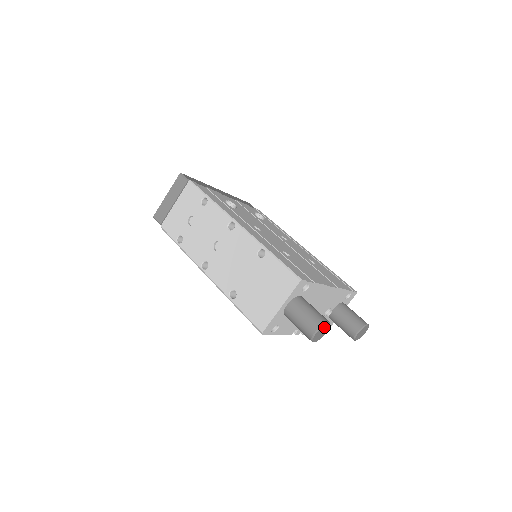
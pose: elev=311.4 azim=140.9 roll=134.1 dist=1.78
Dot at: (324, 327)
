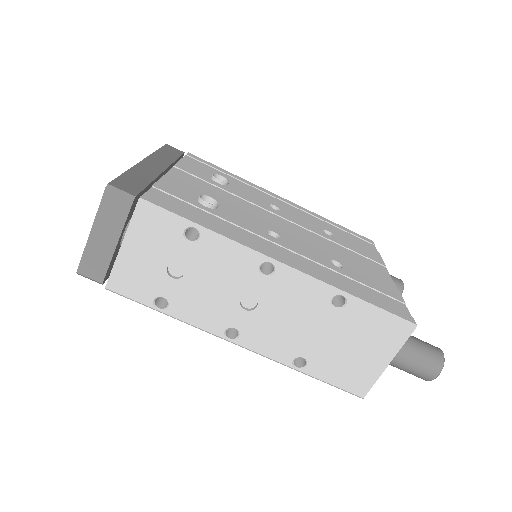
Dot at: occluded
